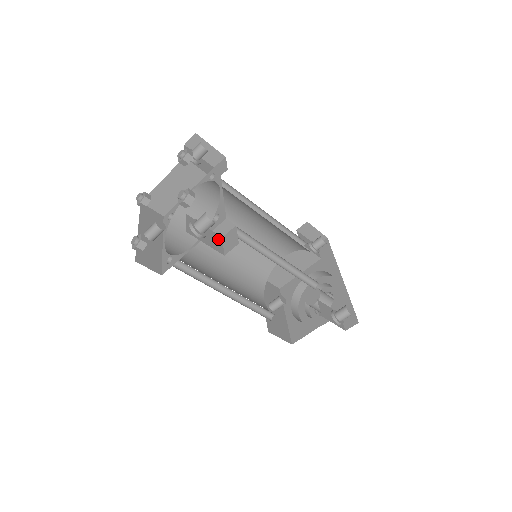
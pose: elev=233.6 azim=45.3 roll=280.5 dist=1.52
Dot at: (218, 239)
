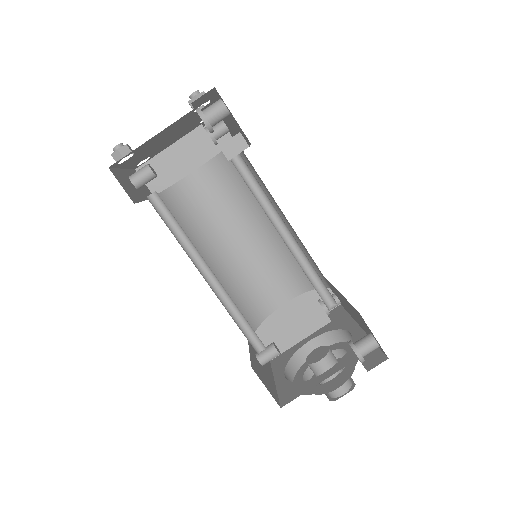
Dot at: occluded
